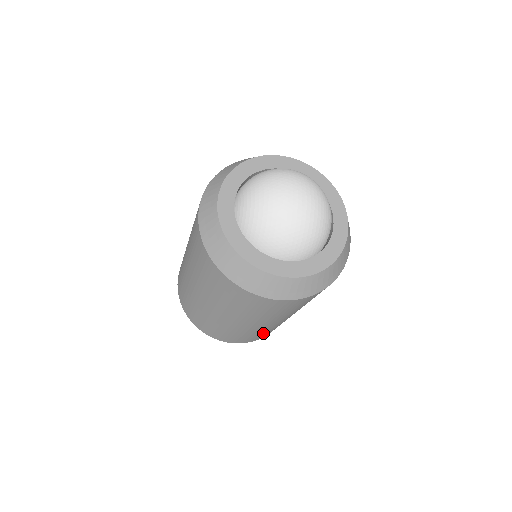
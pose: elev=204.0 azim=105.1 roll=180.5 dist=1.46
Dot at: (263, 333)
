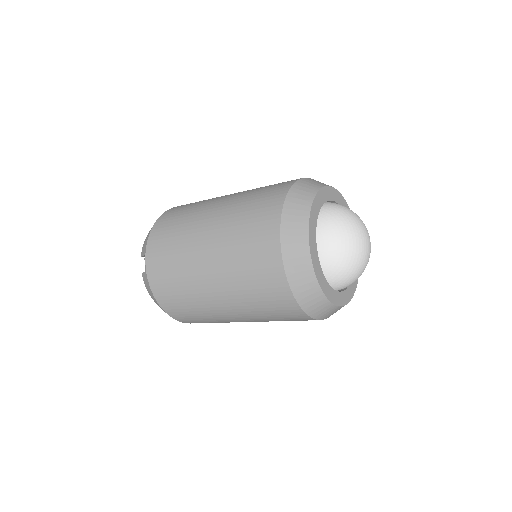
Dot at: occluded
